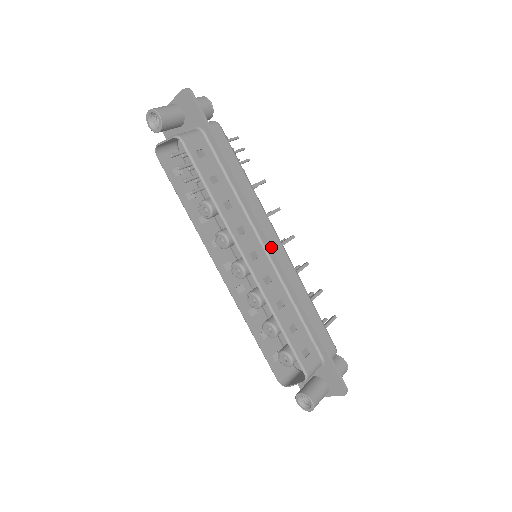
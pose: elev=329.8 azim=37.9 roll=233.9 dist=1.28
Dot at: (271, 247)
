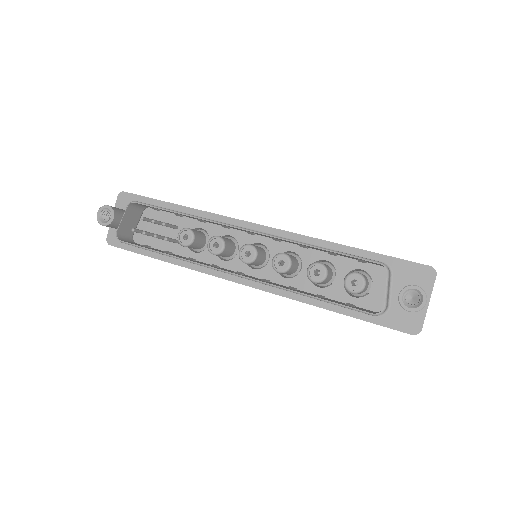
Dot at: (259, 224)
